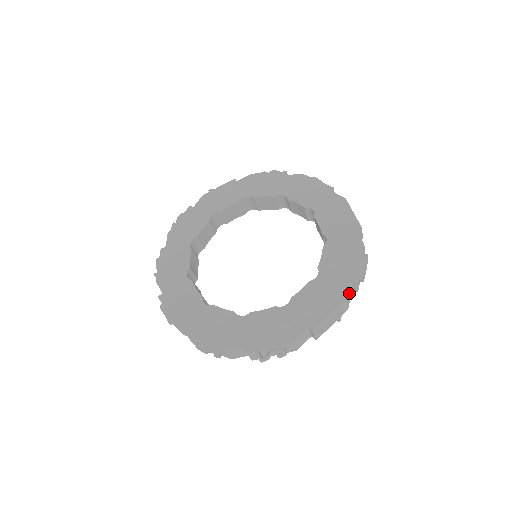
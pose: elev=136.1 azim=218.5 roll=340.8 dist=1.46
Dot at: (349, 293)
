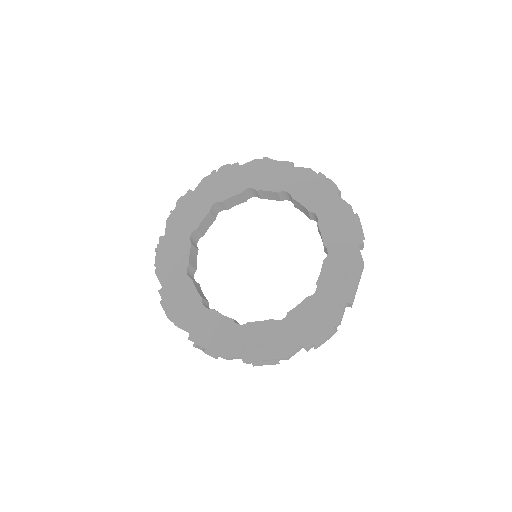
Dot at: (296, 351)
